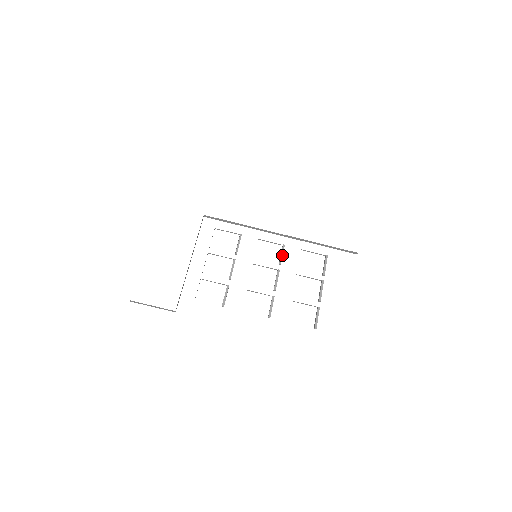
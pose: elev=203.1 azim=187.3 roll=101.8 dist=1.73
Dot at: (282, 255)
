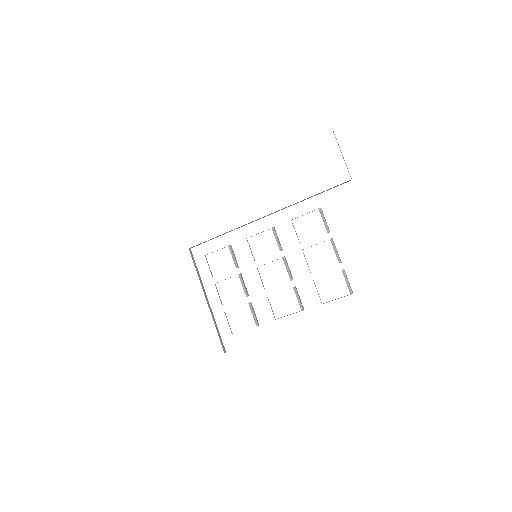
Dot at: (277, 240)
